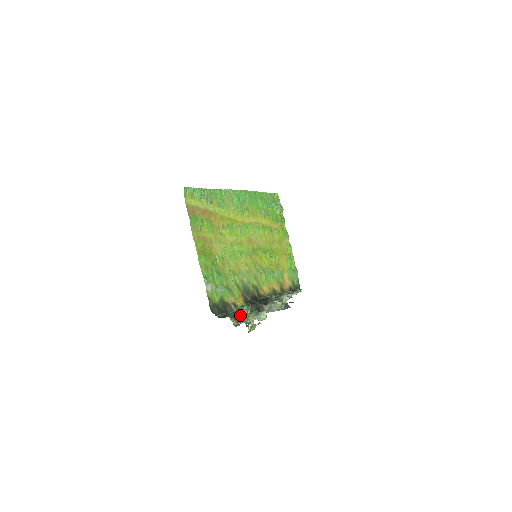
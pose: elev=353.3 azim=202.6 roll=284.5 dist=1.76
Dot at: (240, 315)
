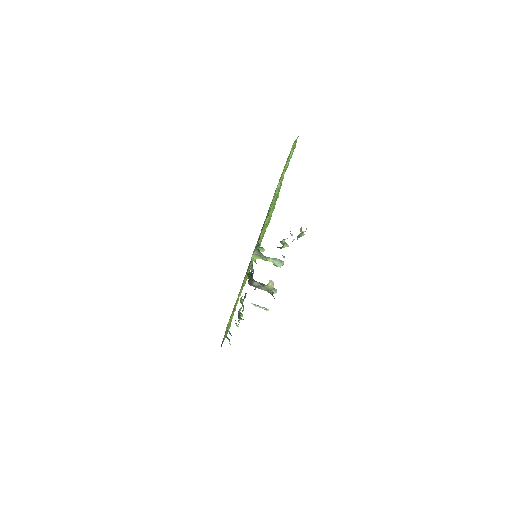
Dot at: occluded
